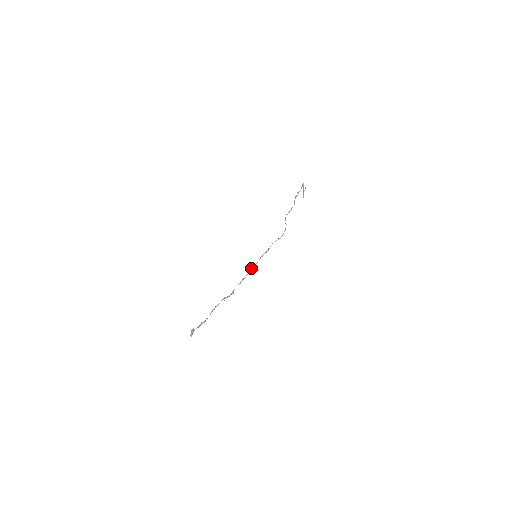
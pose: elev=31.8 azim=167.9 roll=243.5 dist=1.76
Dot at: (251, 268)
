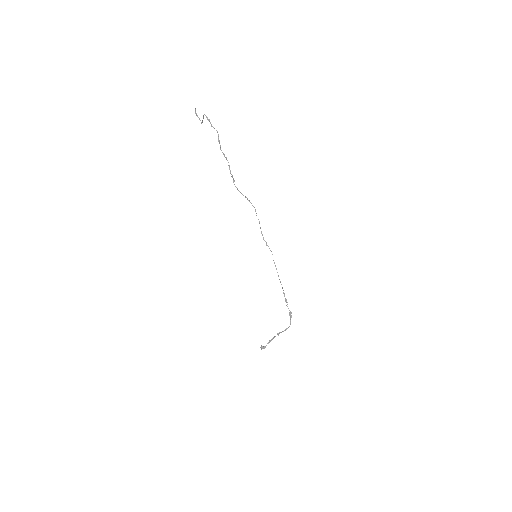
Dot at: occluded
